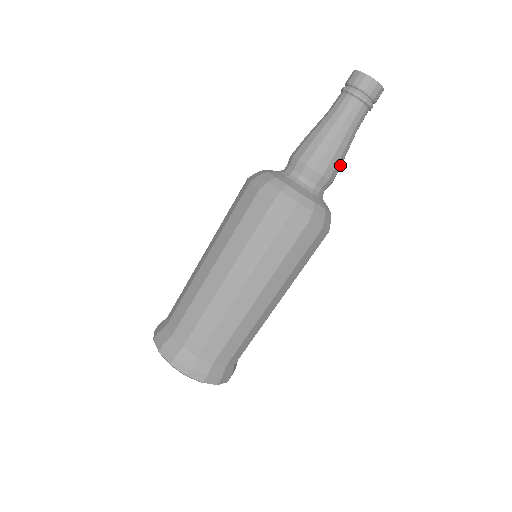
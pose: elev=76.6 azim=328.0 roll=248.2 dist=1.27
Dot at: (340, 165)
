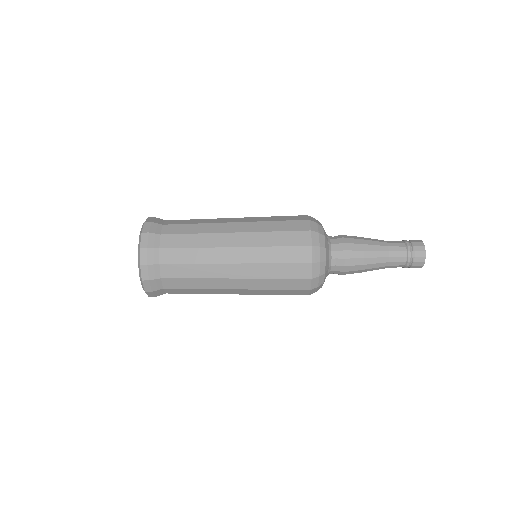
Dot at: occluded
